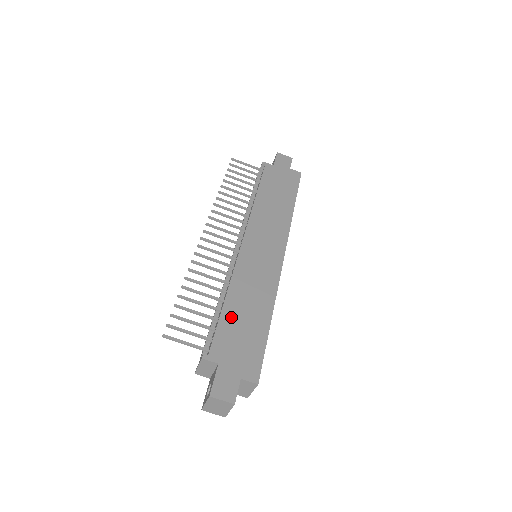
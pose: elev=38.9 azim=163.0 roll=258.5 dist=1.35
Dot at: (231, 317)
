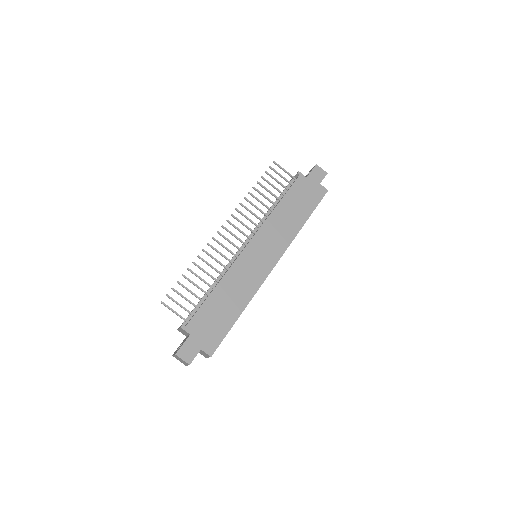
Dot at: (213, 303)
